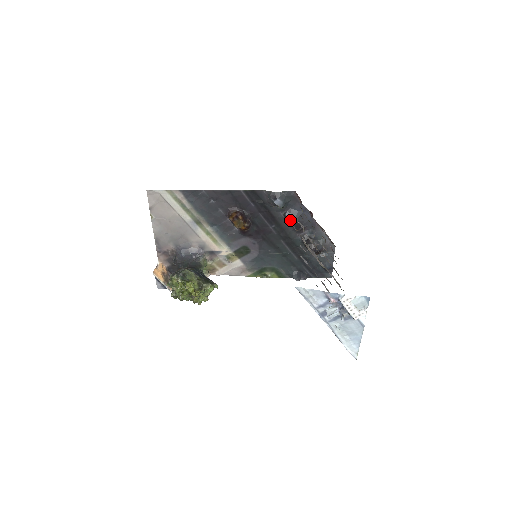
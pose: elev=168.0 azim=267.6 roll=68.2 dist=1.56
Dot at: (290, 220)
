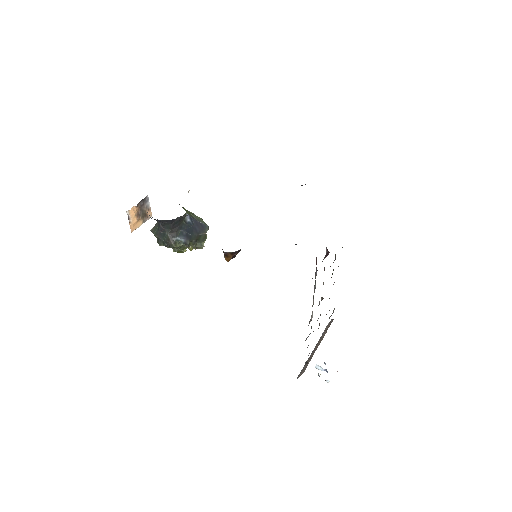
Dot at: occluded
